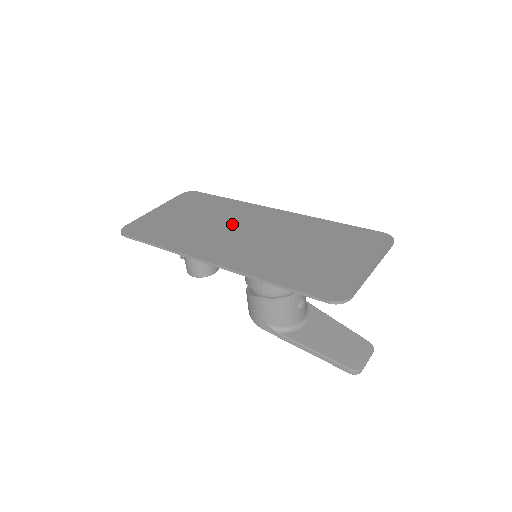
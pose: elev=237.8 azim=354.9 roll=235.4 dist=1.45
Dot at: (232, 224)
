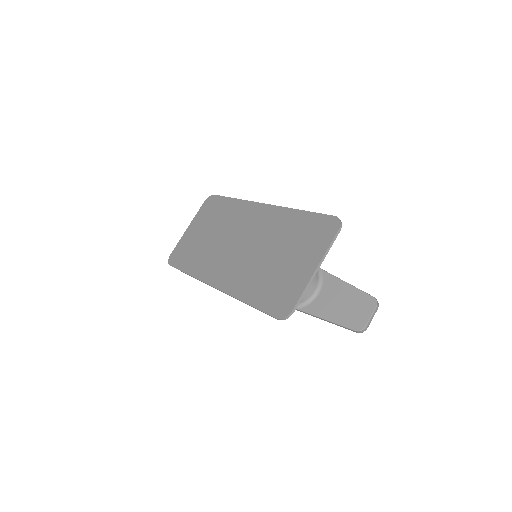
Dot at: (231, 235)
